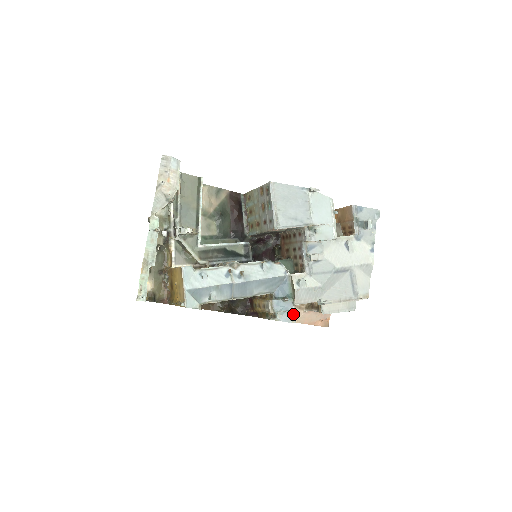
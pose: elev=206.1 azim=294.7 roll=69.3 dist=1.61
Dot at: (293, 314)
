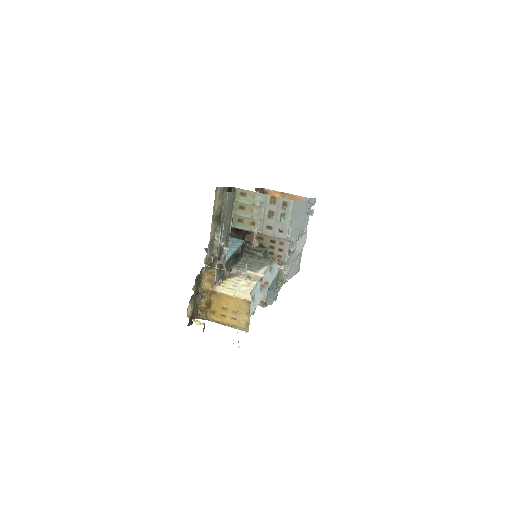
Dot at: (276, 298)
